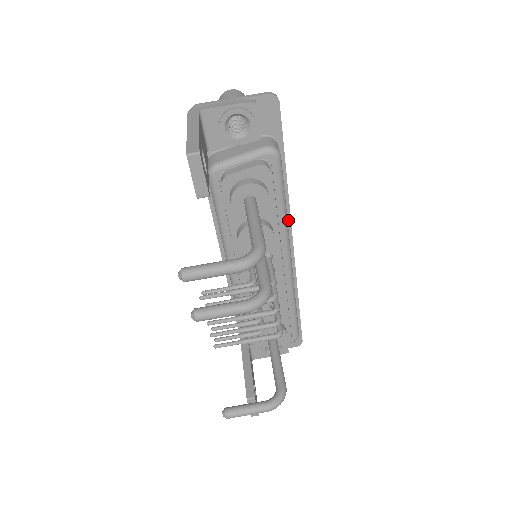
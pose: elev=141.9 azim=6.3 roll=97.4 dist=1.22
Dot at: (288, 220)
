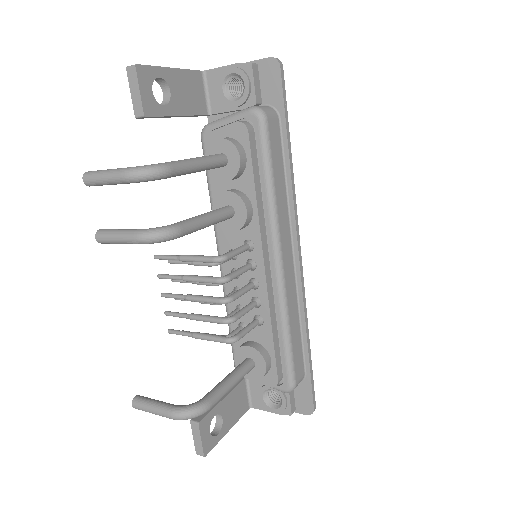
Dot at: (292, 217)
